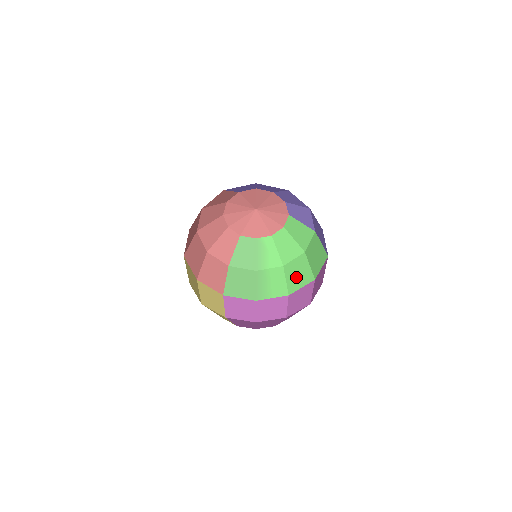
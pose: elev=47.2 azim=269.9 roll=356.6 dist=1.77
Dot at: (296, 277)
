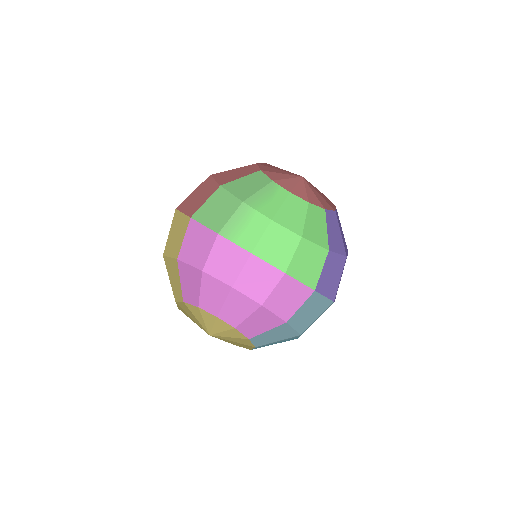
Dot at: (273, 248)
